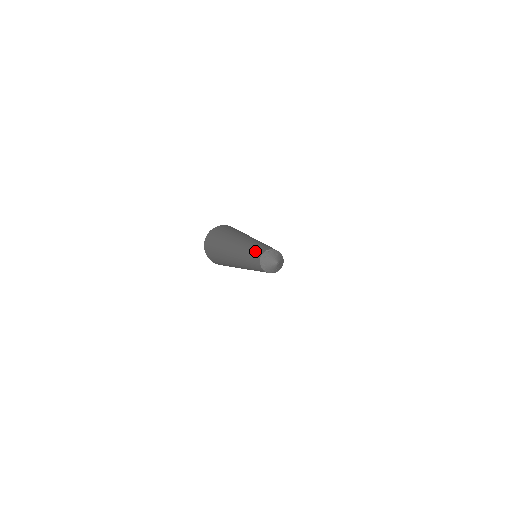
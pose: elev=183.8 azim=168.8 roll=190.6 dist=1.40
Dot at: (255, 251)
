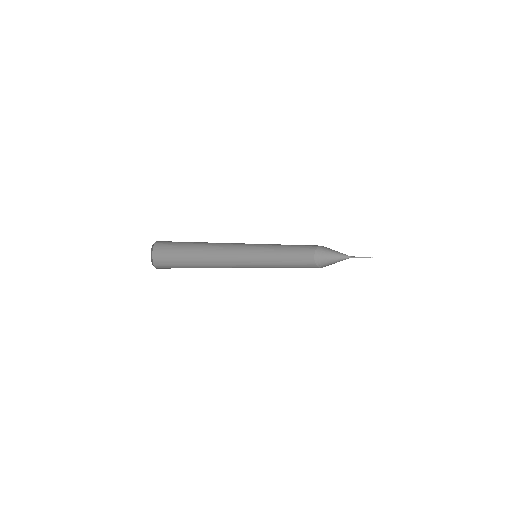
Dot at: (292, 245)
